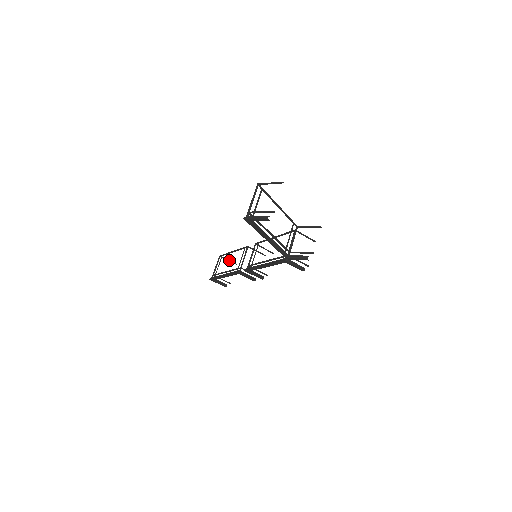
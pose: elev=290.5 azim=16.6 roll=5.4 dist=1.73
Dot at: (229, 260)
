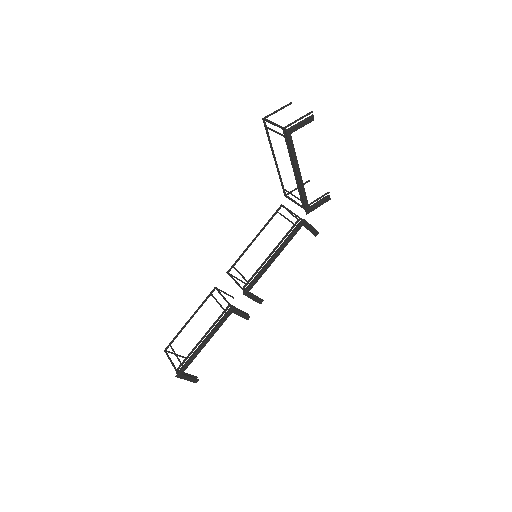
Dot at: occluded
